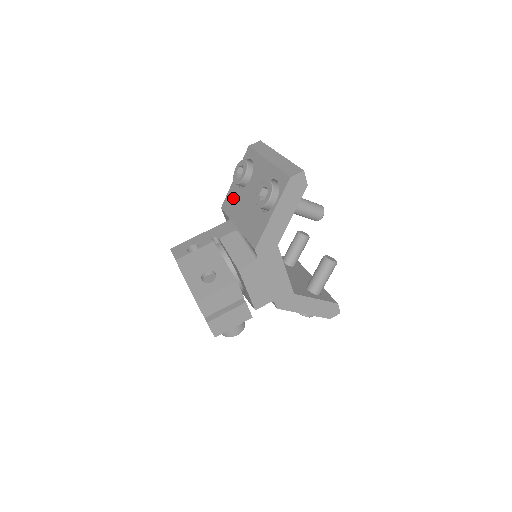
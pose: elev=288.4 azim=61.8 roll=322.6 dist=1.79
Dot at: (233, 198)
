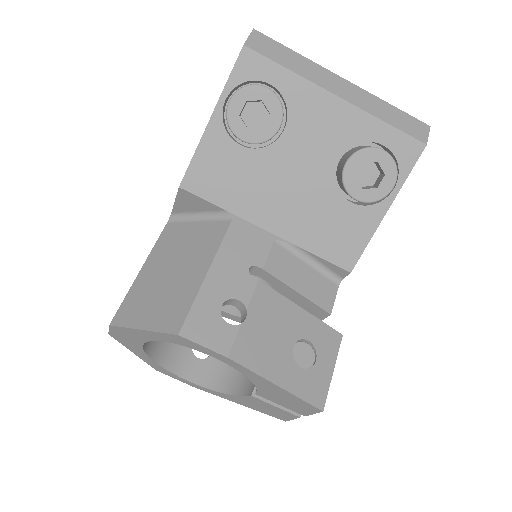
Dot at: (227, 169)
